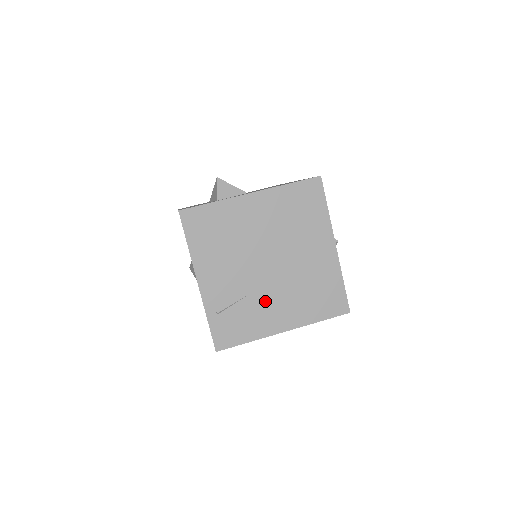
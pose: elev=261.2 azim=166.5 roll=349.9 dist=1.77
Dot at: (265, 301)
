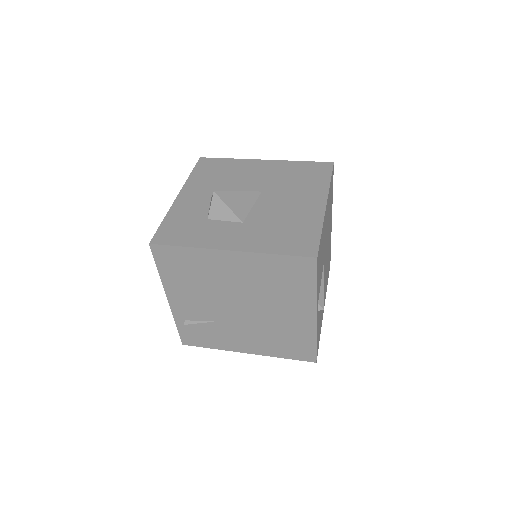
Dot at: (232, 330)
